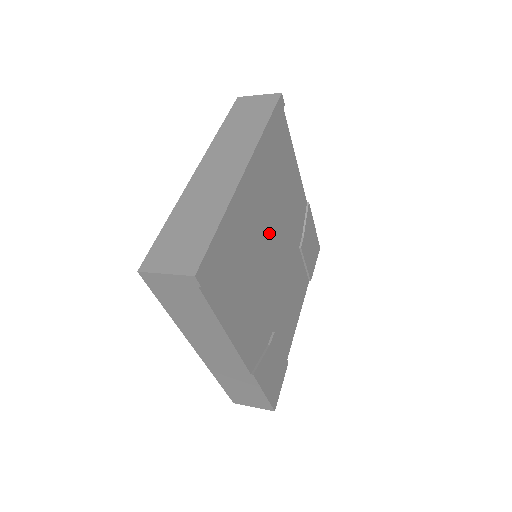
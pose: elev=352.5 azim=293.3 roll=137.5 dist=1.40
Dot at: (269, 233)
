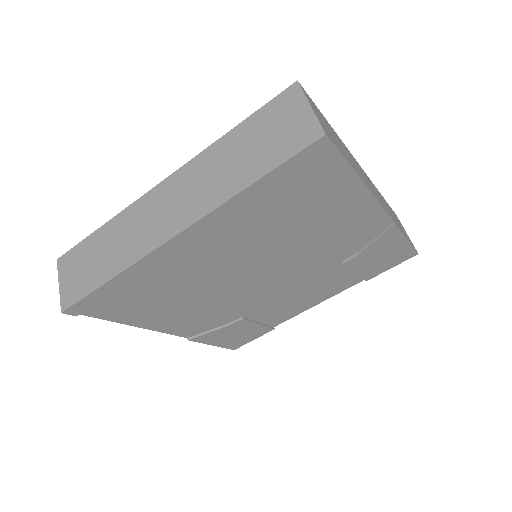
Dot at: (247, 265)
